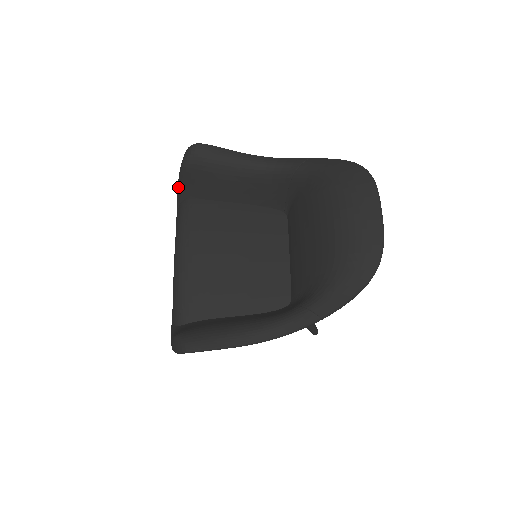
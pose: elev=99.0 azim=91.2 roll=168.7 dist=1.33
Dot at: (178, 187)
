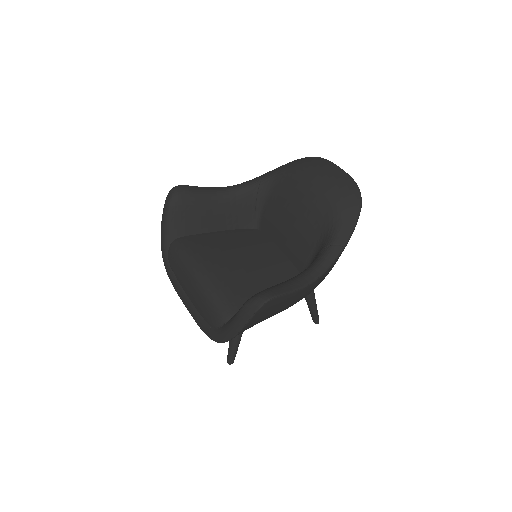
Dot at: (164, 233)
